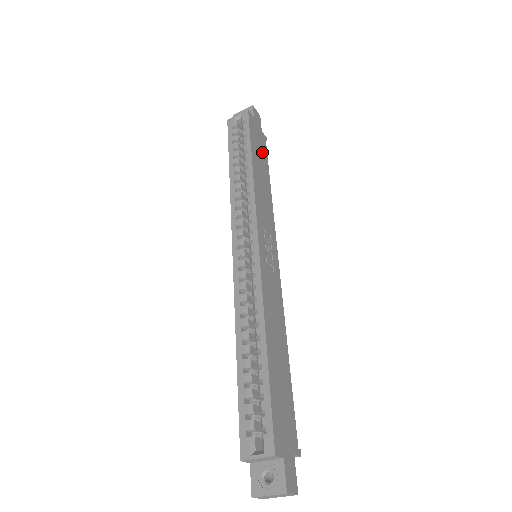
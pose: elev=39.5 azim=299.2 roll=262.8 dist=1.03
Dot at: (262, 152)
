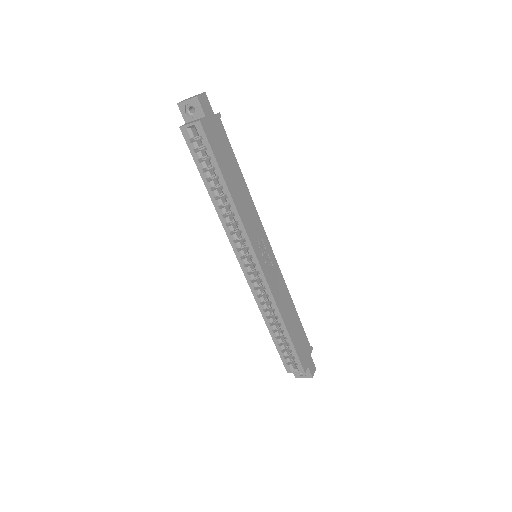
Dot at: (226, 150)
